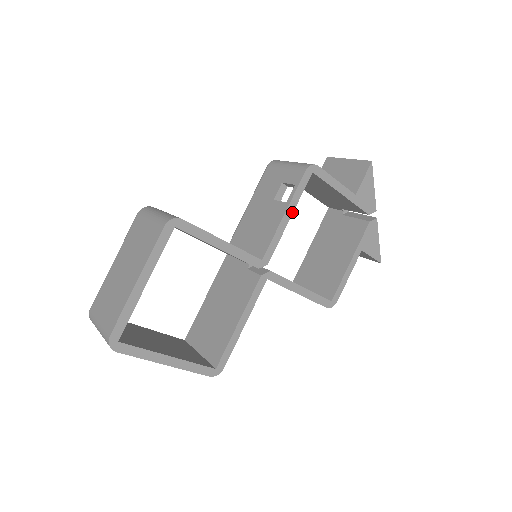
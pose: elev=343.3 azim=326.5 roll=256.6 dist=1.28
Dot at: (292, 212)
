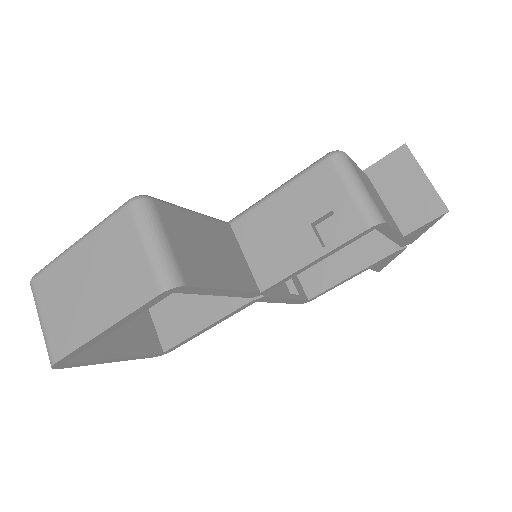
Dot at: occluded
